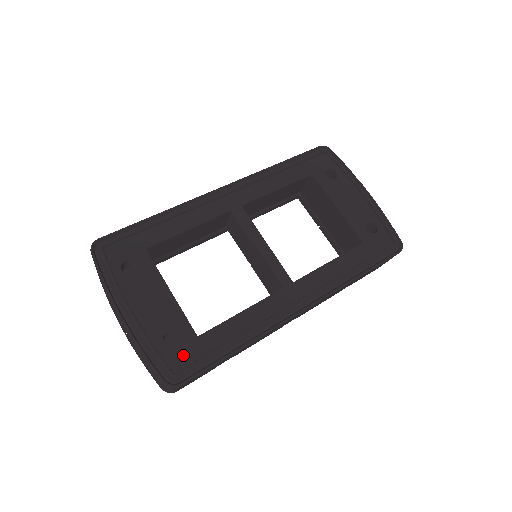
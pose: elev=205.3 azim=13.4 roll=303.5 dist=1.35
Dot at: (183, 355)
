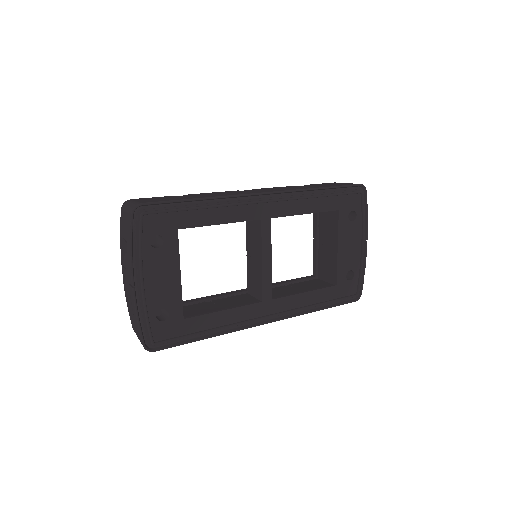
Dot at: (167, 330)
